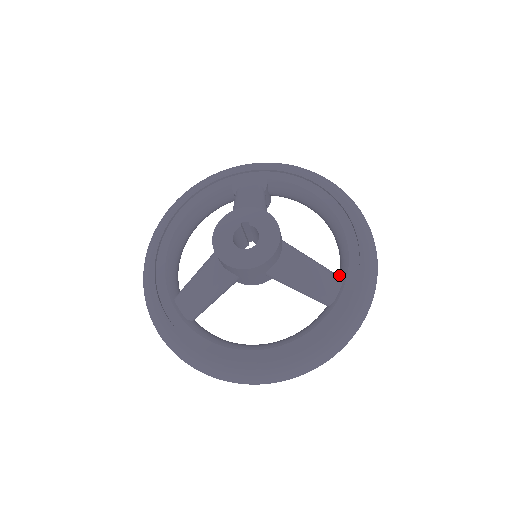
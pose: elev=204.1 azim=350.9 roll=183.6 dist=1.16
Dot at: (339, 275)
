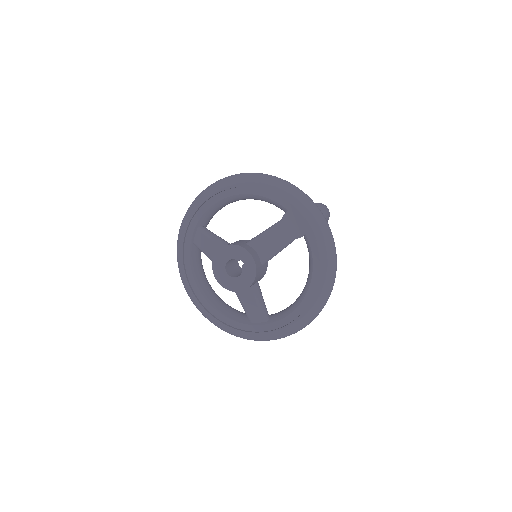
Dot at: (272, 315)
